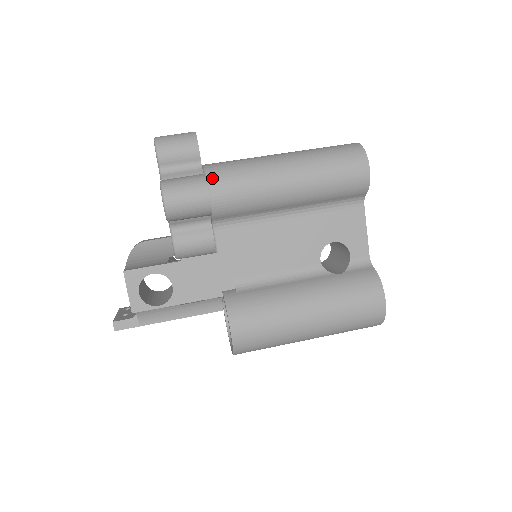
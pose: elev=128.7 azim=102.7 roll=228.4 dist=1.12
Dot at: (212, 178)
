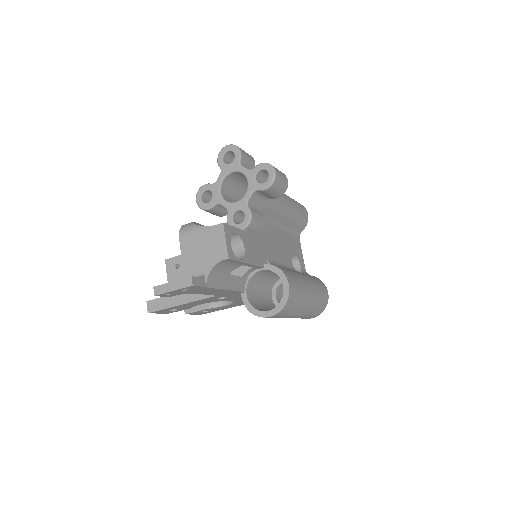
Dot at: occluded
